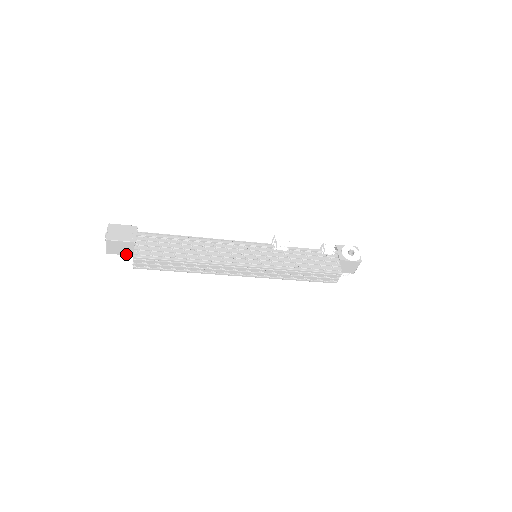
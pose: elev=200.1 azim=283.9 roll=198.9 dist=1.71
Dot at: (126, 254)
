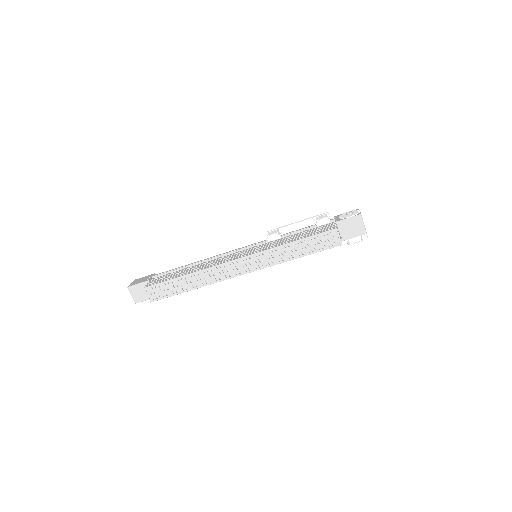
Dot at: occluded
